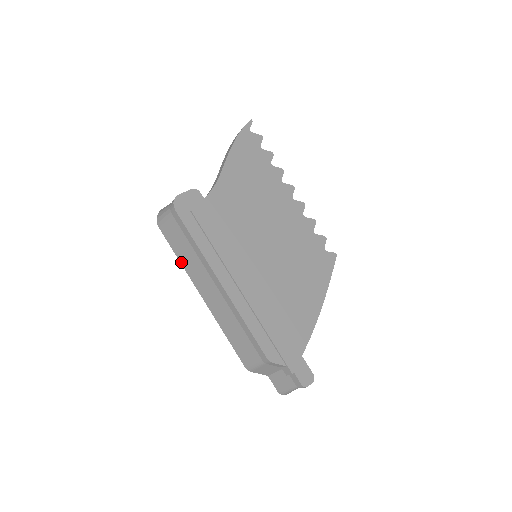
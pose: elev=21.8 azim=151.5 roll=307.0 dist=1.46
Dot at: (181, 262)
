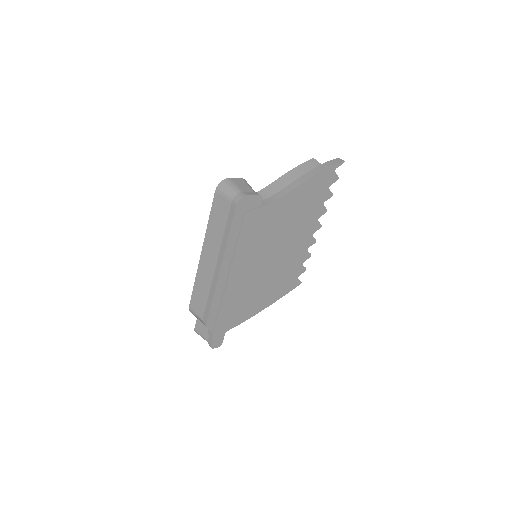
Dot at: (209, 224)
